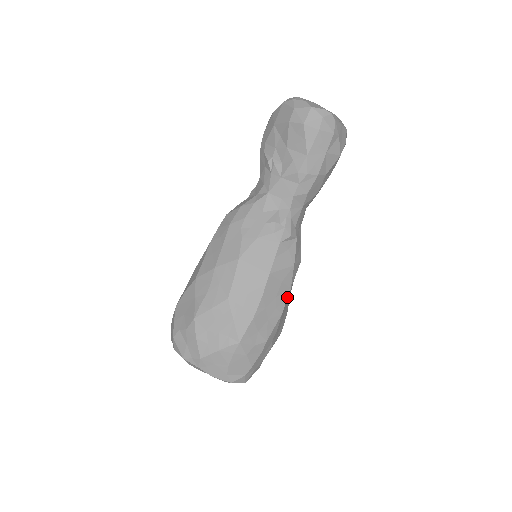
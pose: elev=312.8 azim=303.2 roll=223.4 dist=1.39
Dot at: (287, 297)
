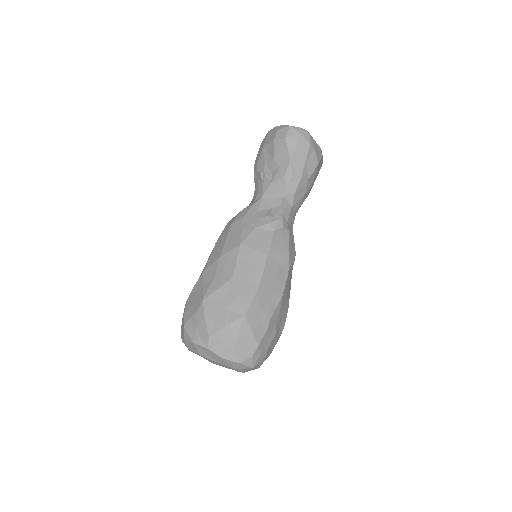
Dot at: (286, 281)
